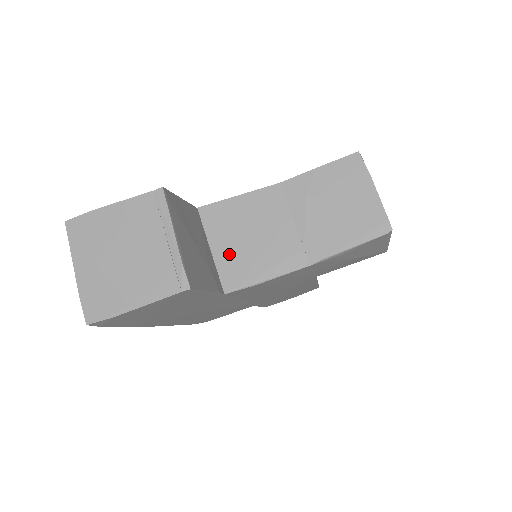
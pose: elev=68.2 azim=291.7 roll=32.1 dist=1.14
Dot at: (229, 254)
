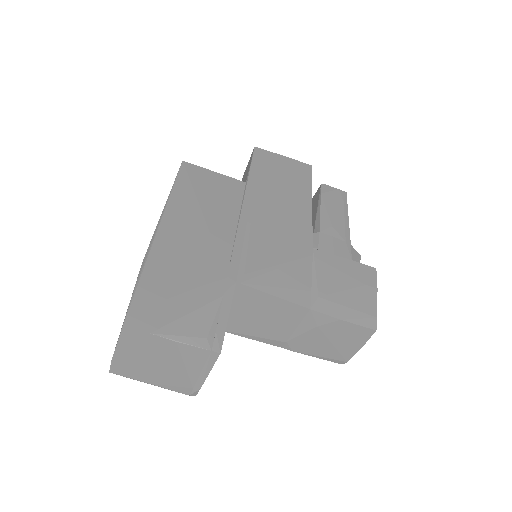
Dot at: (236, 316)
